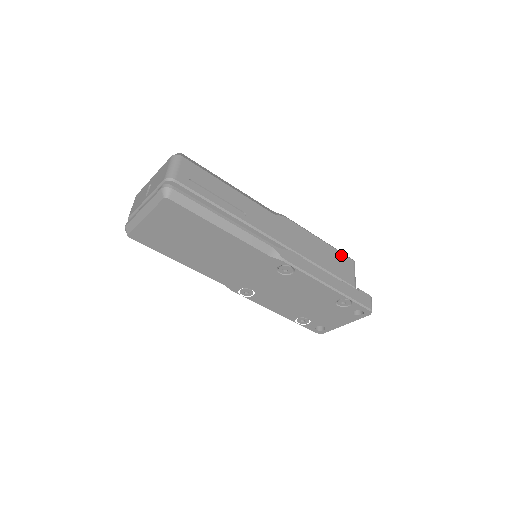
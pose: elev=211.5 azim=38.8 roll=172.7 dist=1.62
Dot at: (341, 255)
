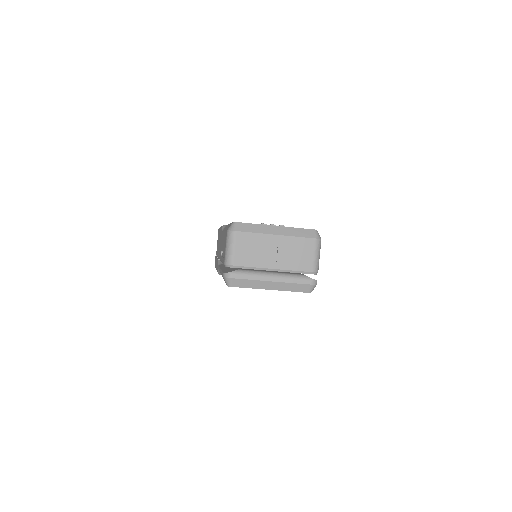
Dot at: occluded
